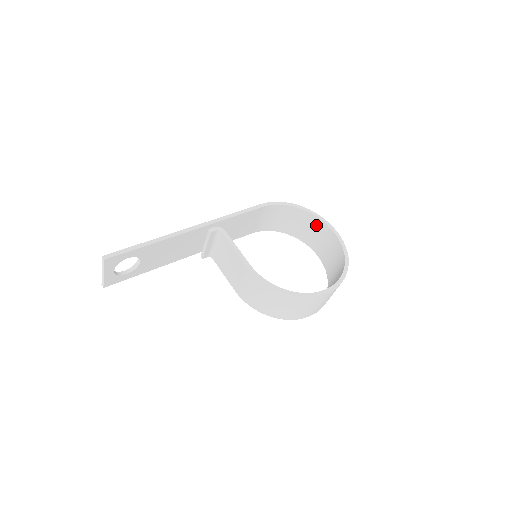
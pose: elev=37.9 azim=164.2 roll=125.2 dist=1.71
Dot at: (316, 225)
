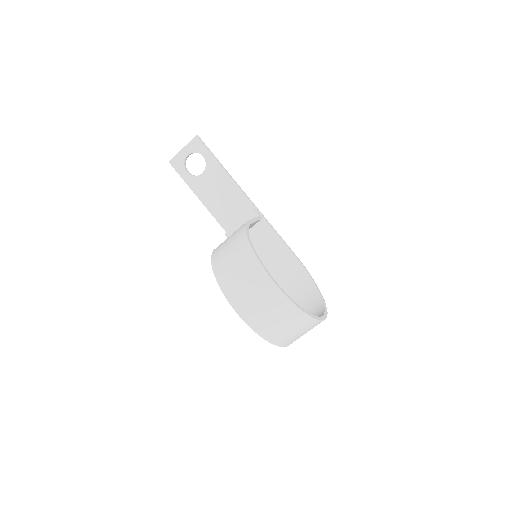
Dot at: (316, 311)
